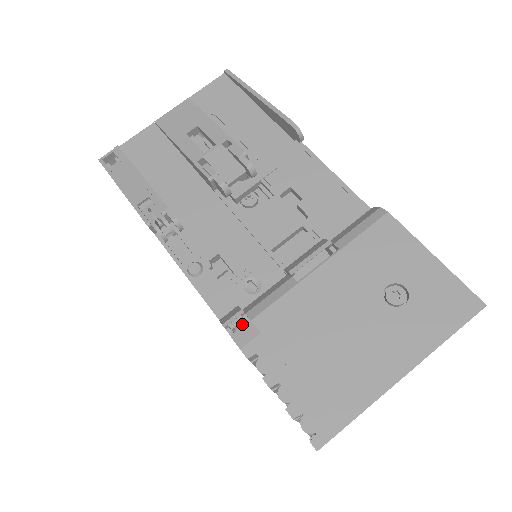
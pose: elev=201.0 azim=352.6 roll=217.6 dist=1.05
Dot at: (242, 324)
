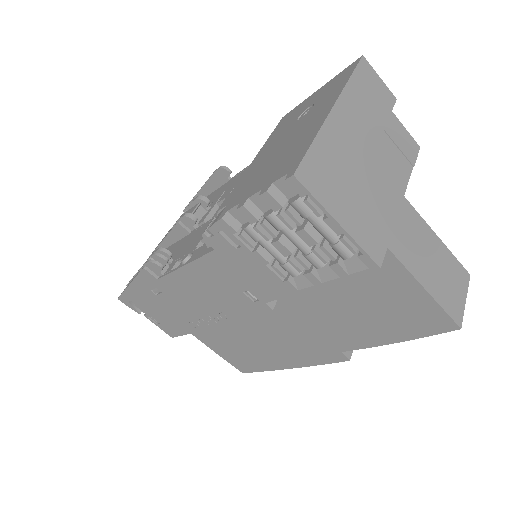
Dot at: occluded
